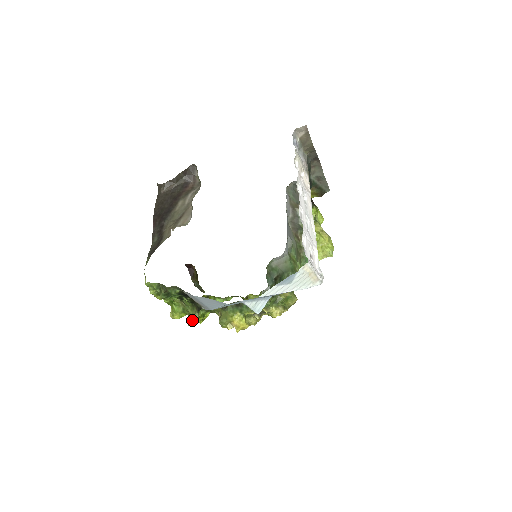
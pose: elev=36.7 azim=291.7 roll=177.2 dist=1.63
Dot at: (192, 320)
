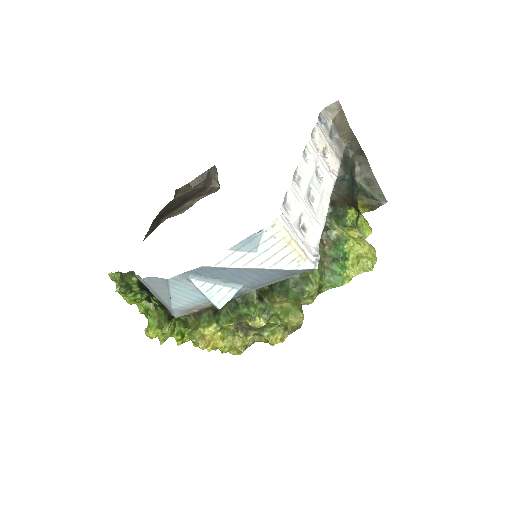
Dot at: (162, 334)
